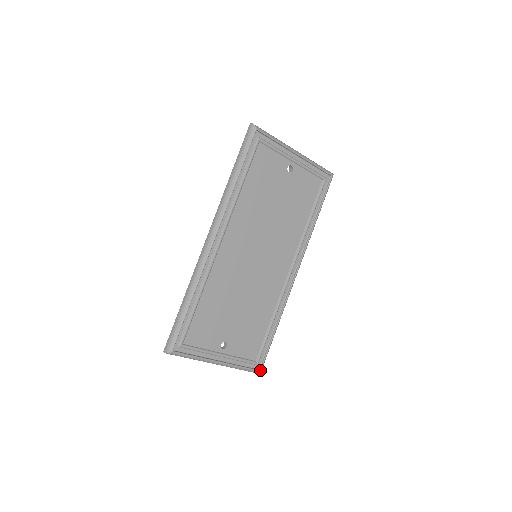
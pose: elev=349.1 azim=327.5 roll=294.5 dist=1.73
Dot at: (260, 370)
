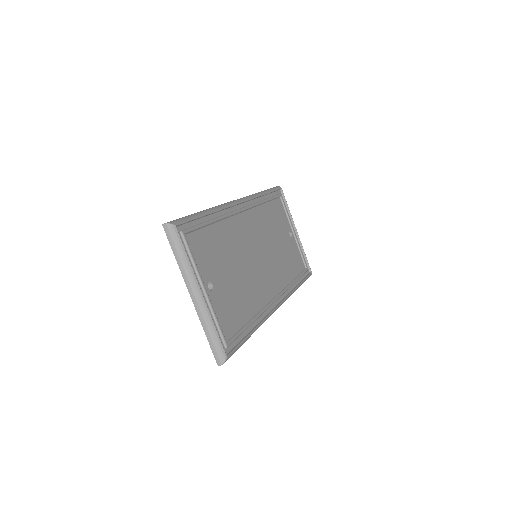
Dot at: (227, 355)
